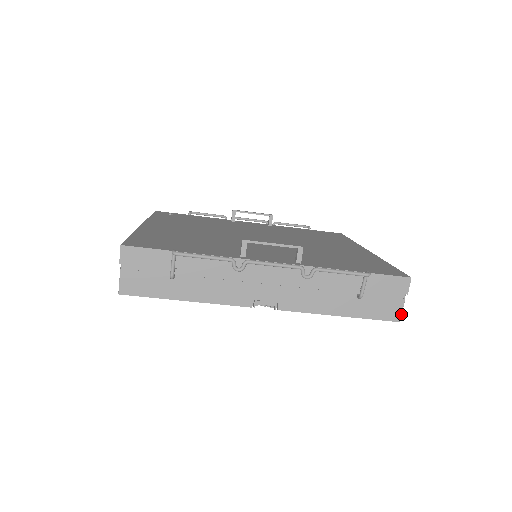
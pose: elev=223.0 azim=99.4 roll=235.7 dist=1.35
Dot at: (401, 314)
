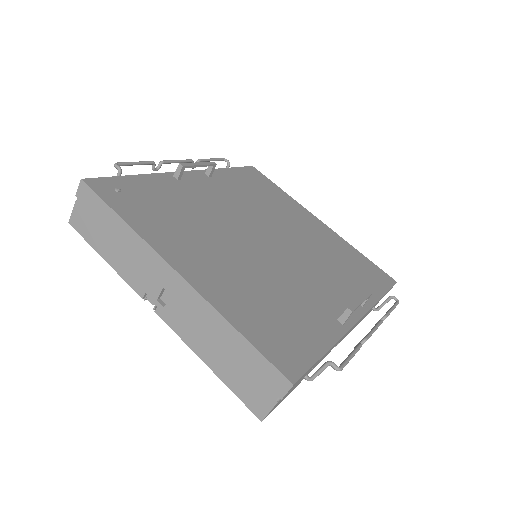
Dot at: occluded
